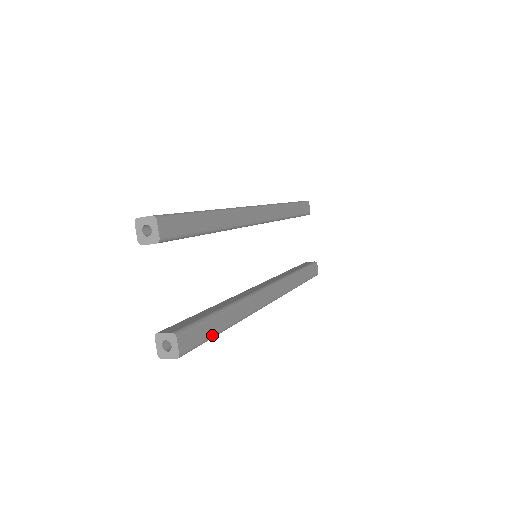
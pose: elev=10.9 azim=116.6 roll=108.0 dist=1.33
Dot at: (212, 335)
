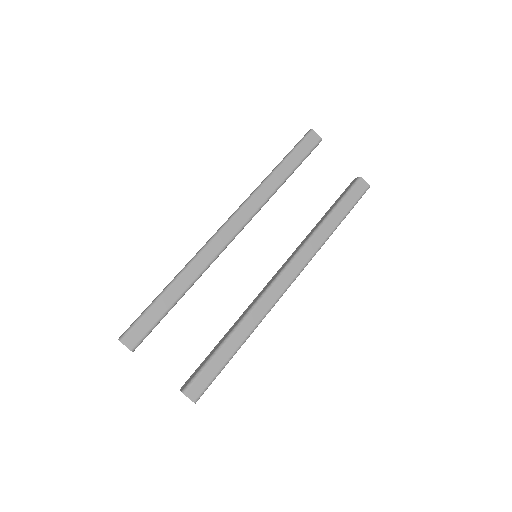
Dot at: (222, 367)
